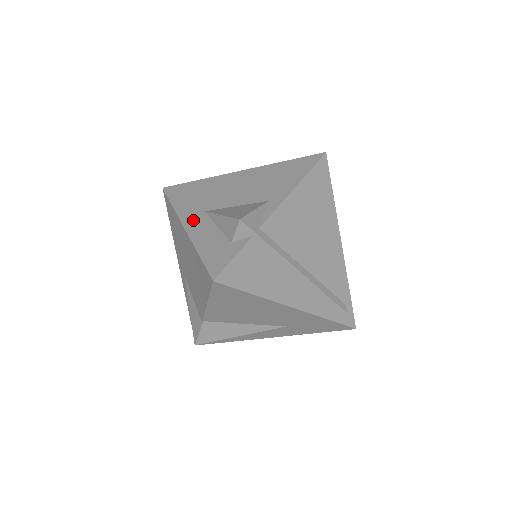
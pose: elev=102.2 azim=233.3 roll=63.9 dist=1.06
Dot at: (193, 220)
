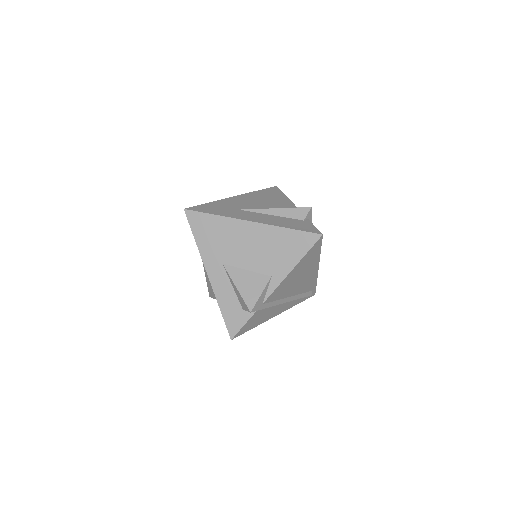
Dot at: (214, 271)
